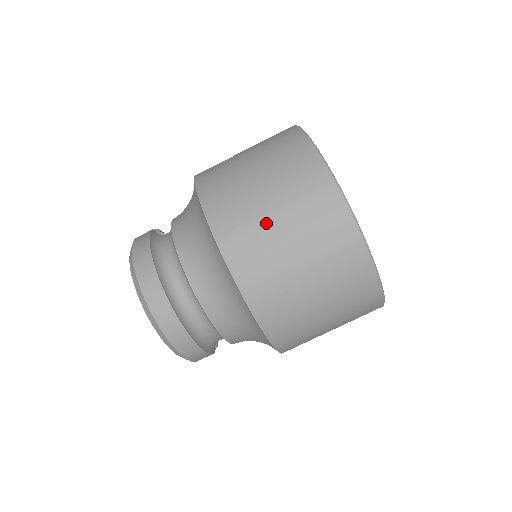
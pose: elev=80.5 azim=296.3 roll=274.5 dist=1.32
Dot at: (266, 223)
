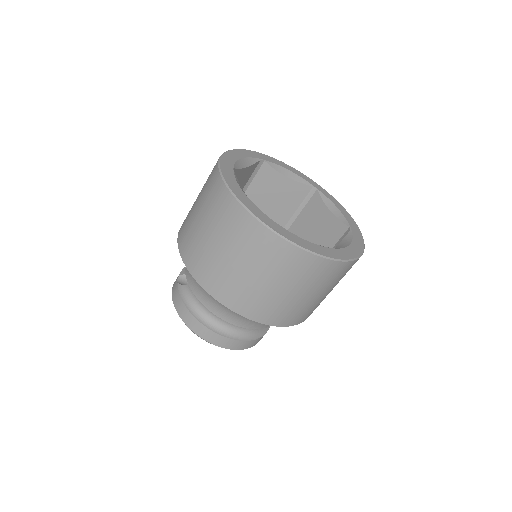
Dot at: (249, 282)
